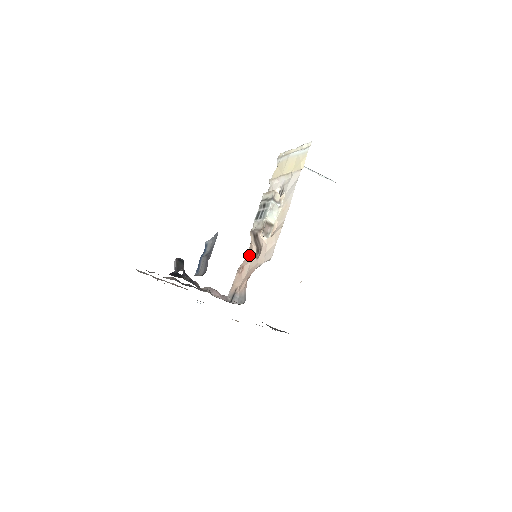
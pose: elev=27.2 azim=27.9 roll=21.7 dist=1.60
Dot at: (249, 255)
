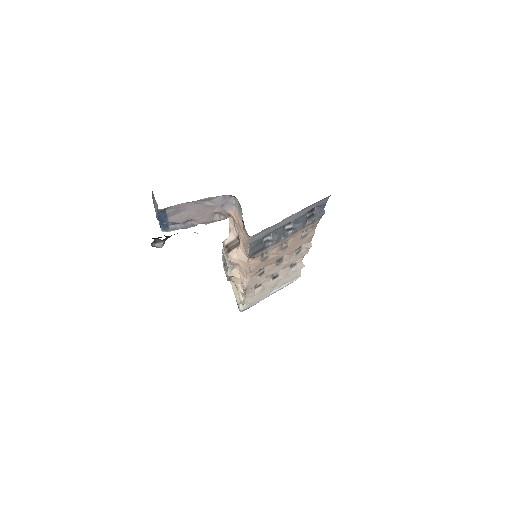
Dot at: (244, 254)
